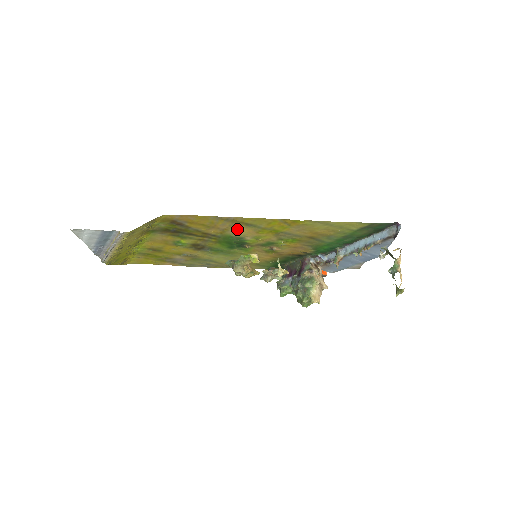
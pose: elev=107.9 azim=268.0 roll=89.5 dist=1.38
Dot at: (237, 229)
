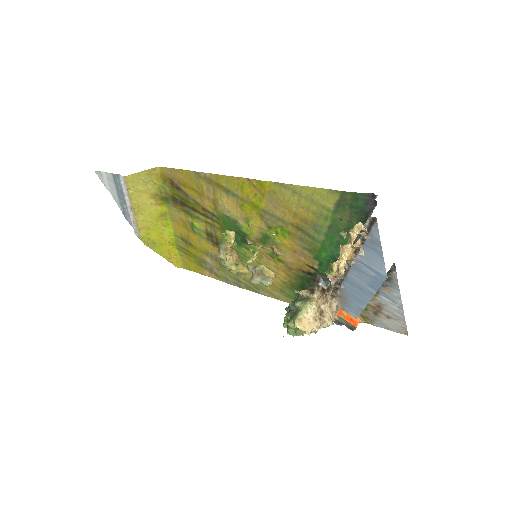
Dot at: (222, 200)
